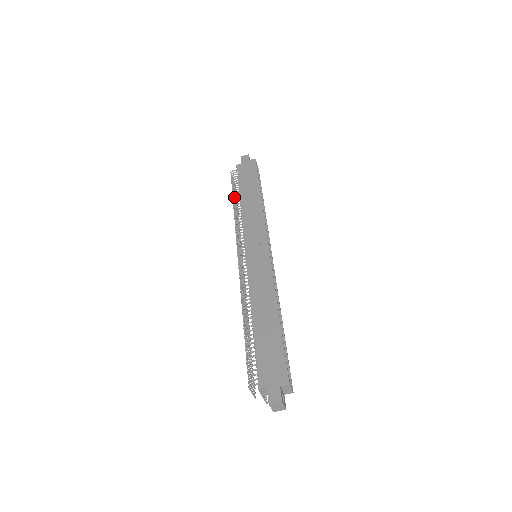
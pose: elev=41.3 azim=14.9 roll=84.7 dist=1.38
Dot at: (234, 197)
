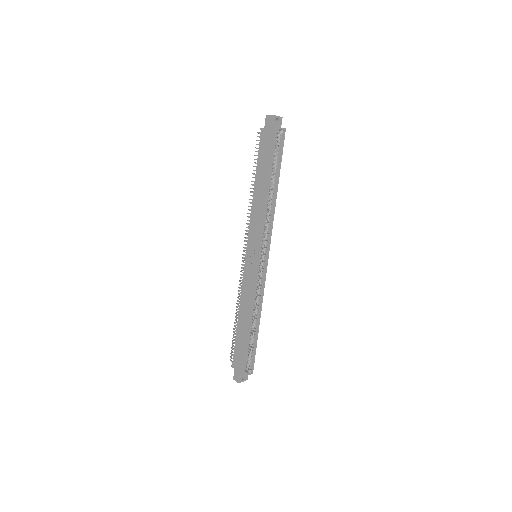
Dot at: (252, 177)
